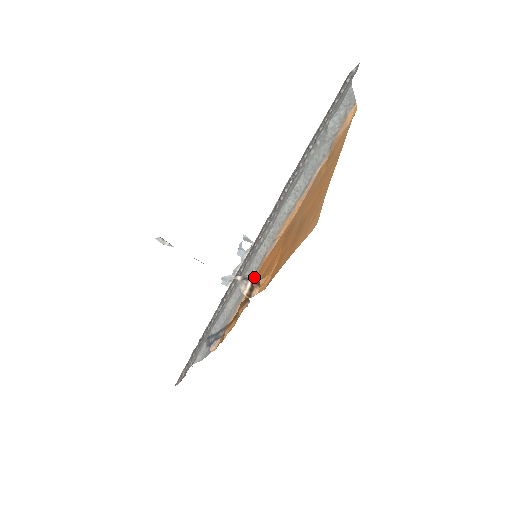
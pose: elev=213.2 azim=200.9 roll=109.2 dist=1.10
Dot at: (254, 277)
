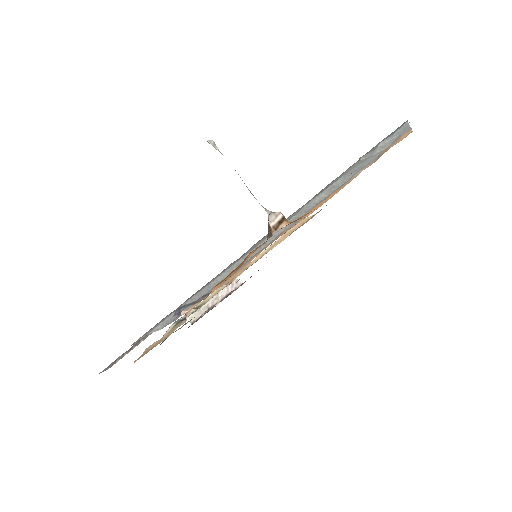
Dot at: occluded
